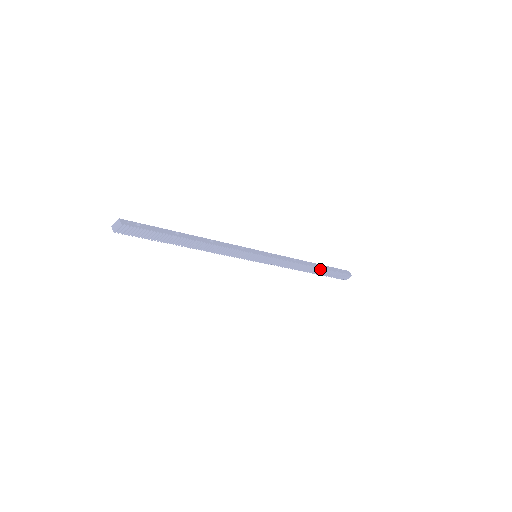
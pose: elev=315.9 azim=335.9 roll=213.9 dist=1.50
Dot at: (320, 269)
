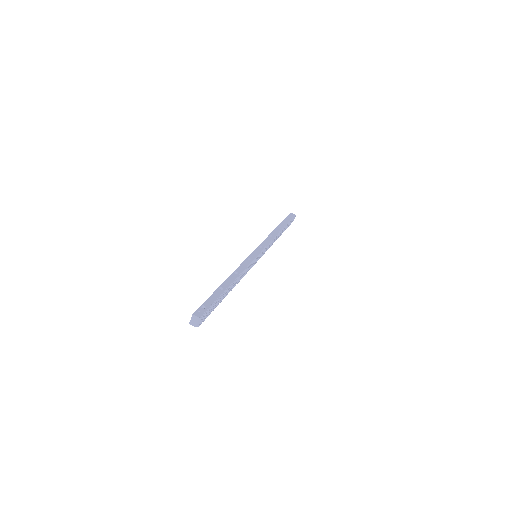
Dot at: (283, 228)
